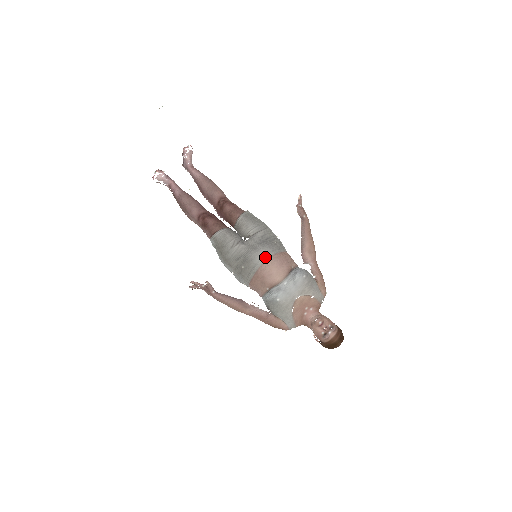
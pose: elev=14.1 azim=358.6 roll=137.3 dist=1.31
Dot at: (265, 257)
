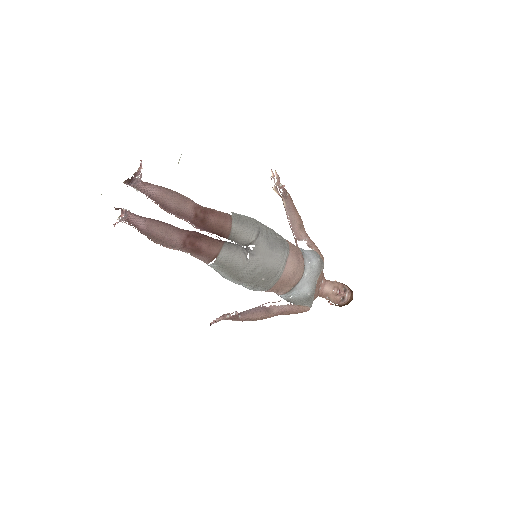
Dot at: (285, 261)
